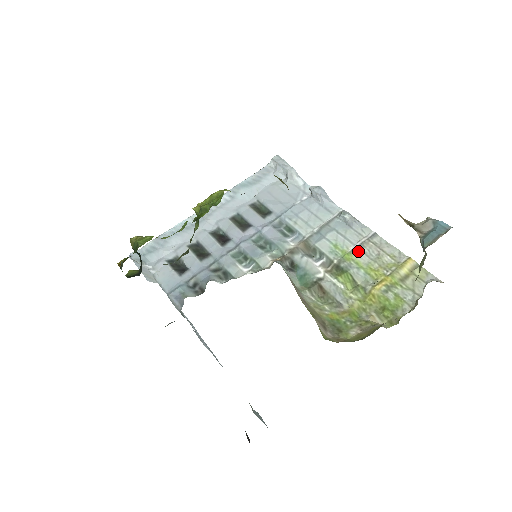
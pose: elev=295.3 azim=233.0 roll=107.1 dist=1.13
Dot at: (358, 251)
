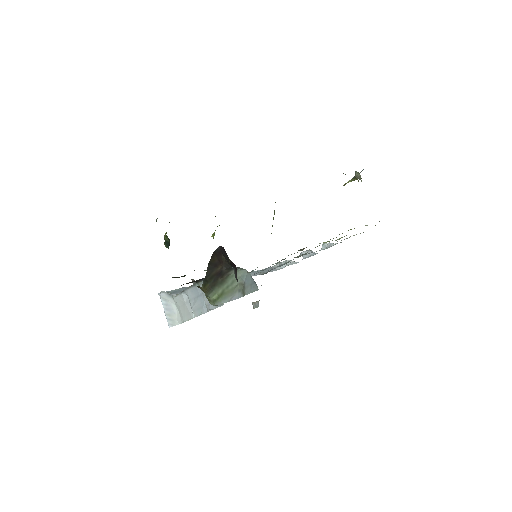
Dot at: occluded
